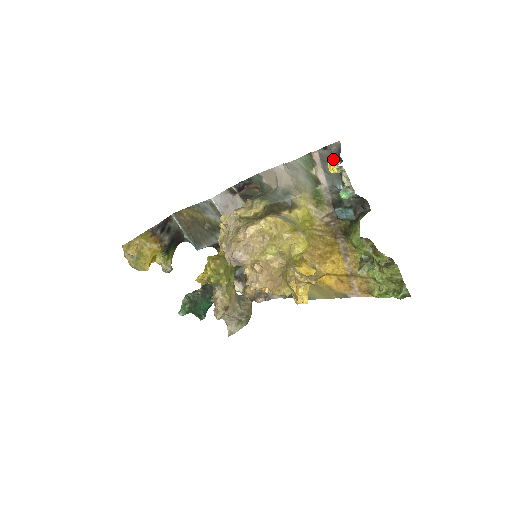
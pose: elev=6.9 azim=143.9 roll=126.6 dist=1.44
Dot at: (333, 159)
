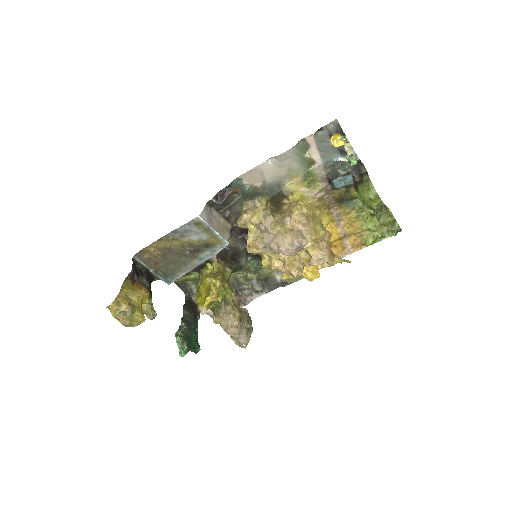
Dot at: (335, 135)
